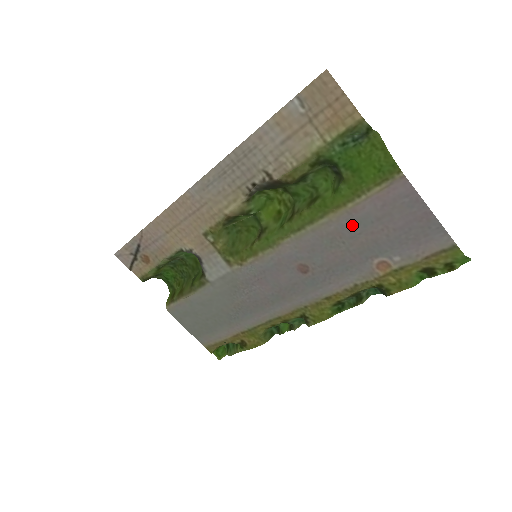
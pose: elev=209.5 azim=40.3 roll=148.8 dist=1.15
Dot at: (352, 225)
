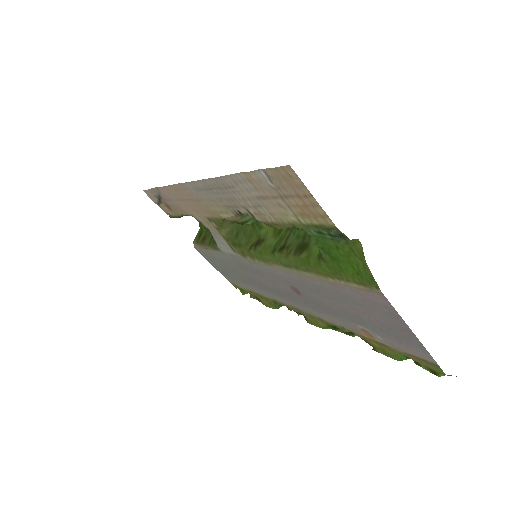
Dot at: (335, 293)
